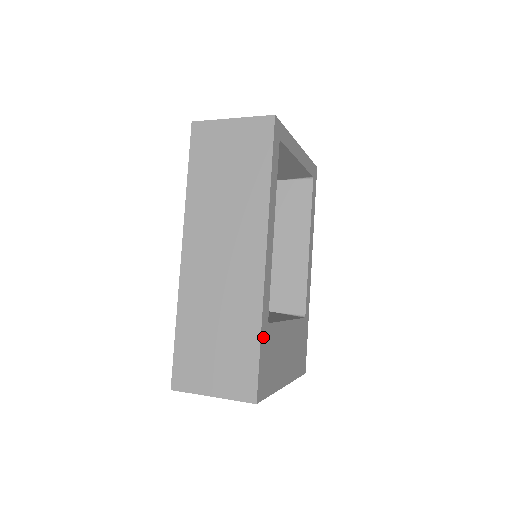
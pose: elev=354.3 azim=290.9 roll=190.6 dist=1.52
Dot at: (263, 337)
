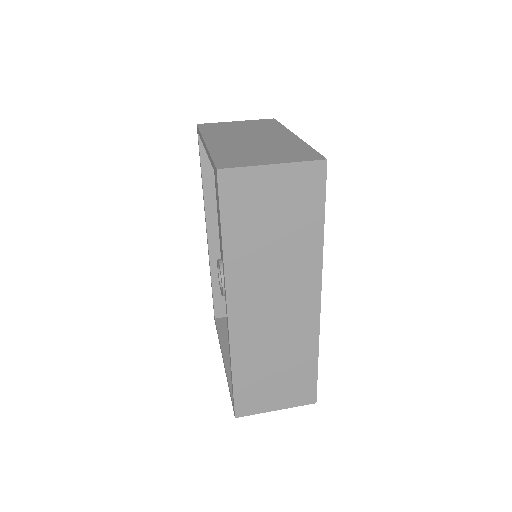
Dot at: occluded
